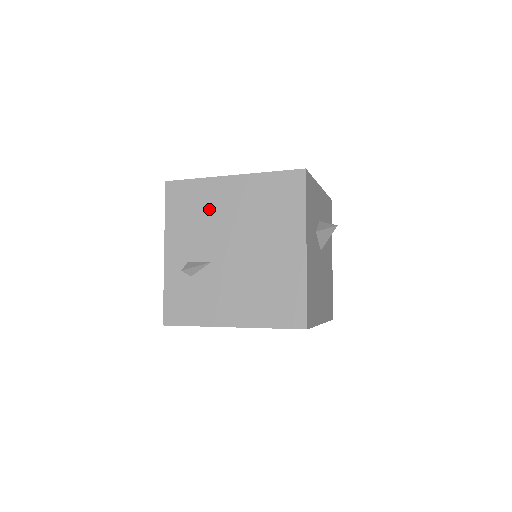
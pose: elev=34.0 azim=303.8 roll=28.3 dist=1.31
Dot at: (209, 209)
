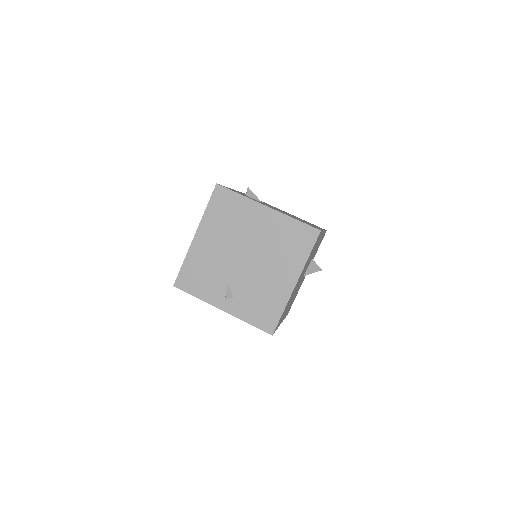
Dot at: occluded
